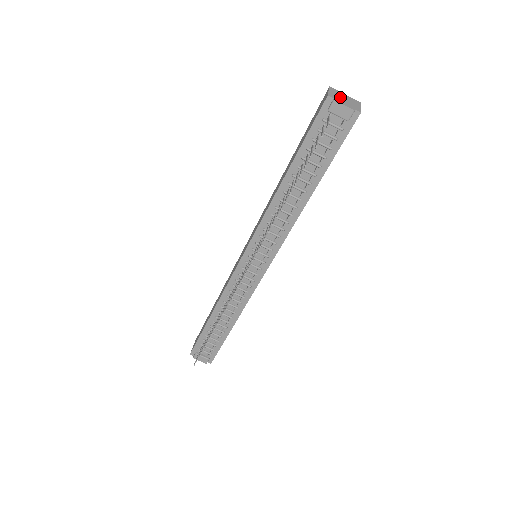
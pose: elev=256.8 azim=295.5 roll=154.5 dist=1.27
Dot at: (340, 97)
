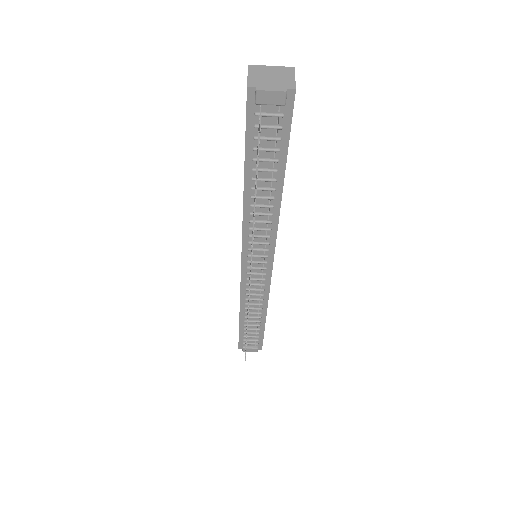
Dot at: (264, 78)
